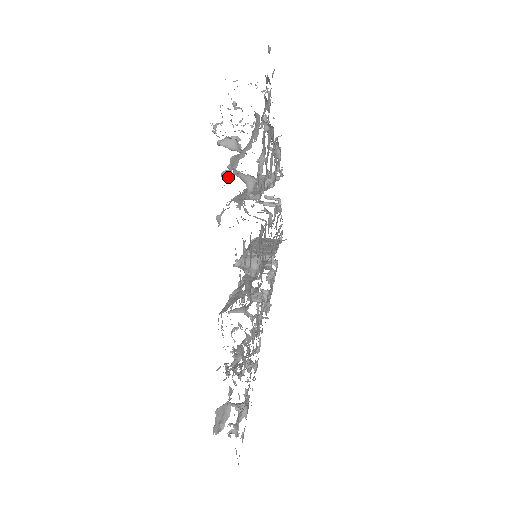
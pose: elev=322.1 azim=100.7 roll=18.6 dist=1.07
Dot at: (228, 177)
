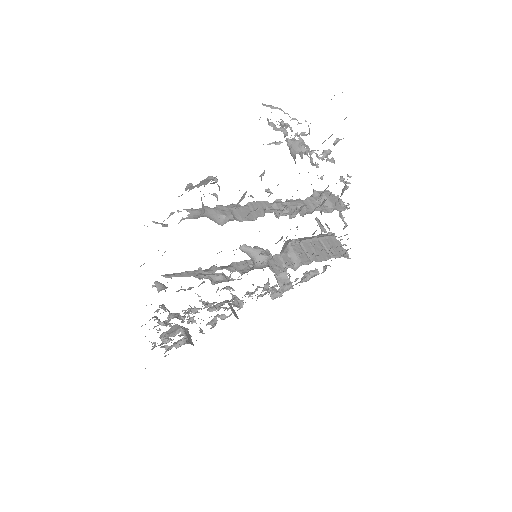
Dot at: occluded
